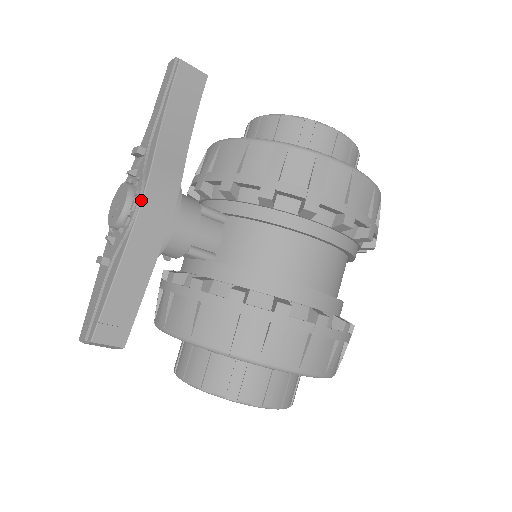
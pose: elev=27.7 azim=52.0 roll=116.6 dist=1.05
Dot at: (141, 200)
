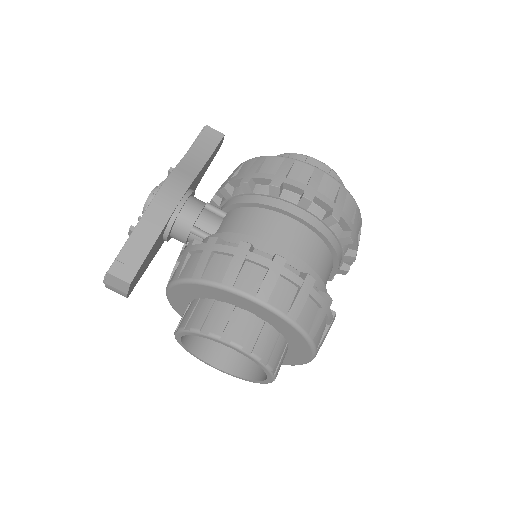
Dot at: (160, 187)
